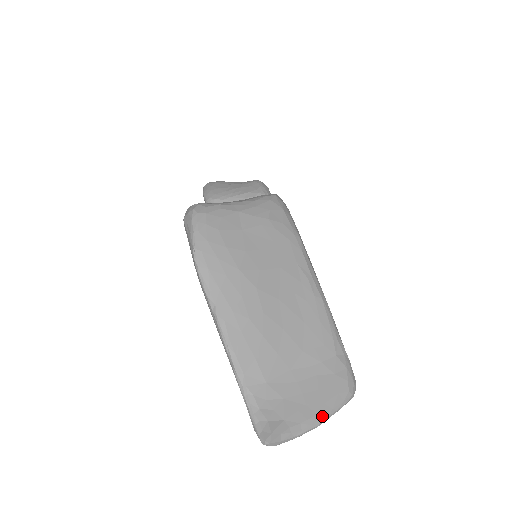
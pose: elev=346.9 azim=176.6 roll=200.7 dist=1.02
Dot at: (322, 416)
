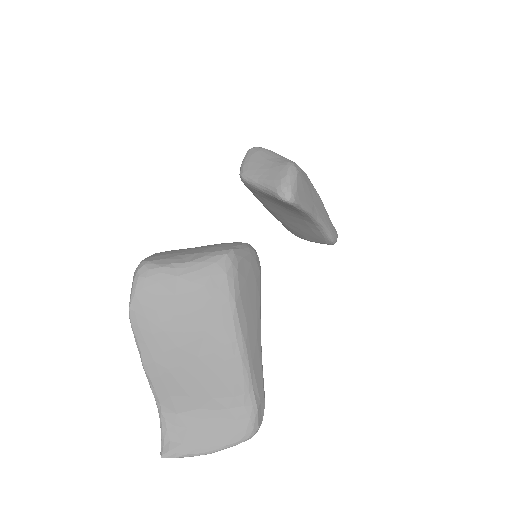
Dot at: (214, 449)
